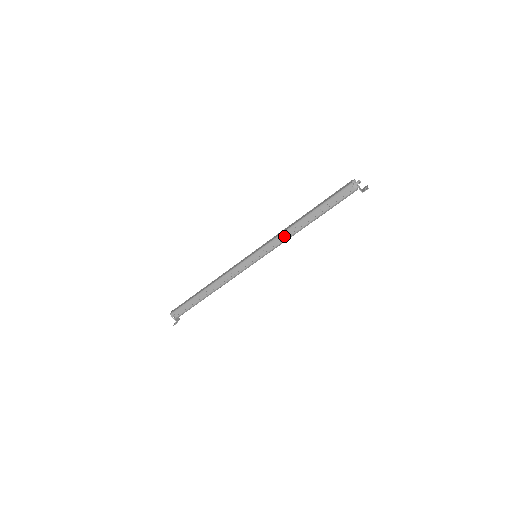
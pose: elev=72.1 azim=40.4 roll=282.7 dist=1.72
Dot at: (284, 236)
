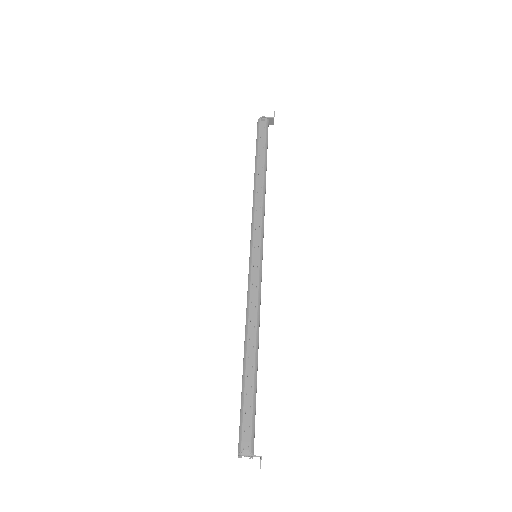
Dot at: (258, 207)
